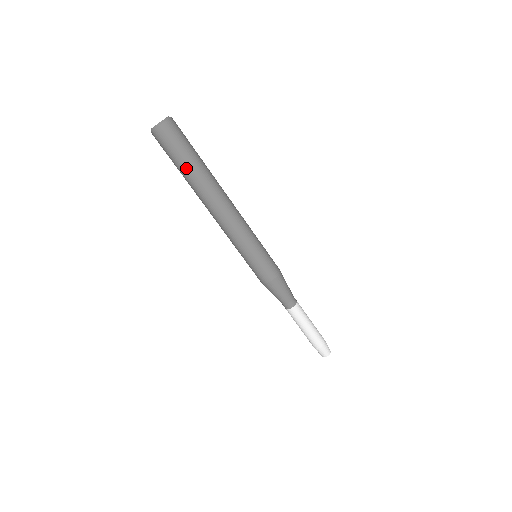
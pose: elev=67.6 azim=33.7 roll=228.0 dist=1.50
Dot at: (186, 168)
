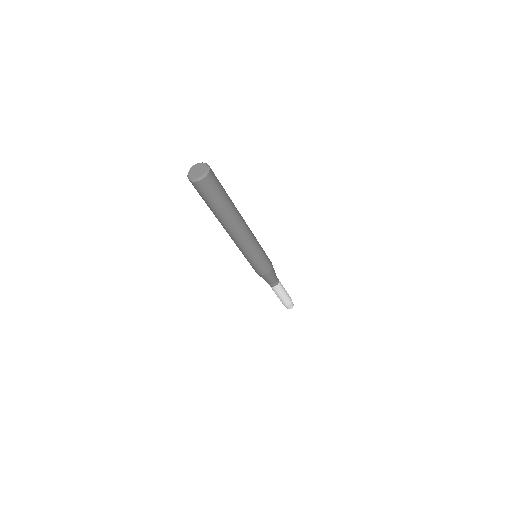
Dot at: (222, 206)
